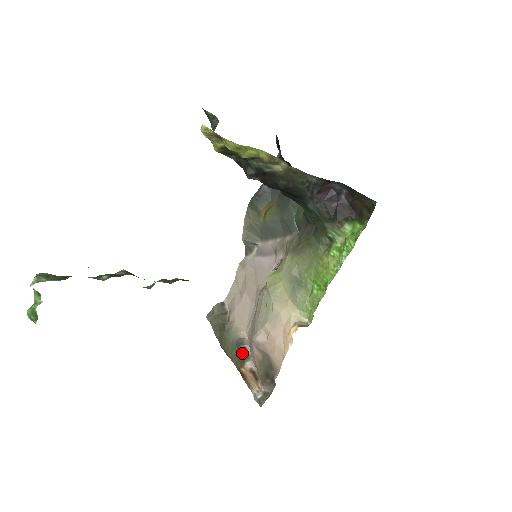
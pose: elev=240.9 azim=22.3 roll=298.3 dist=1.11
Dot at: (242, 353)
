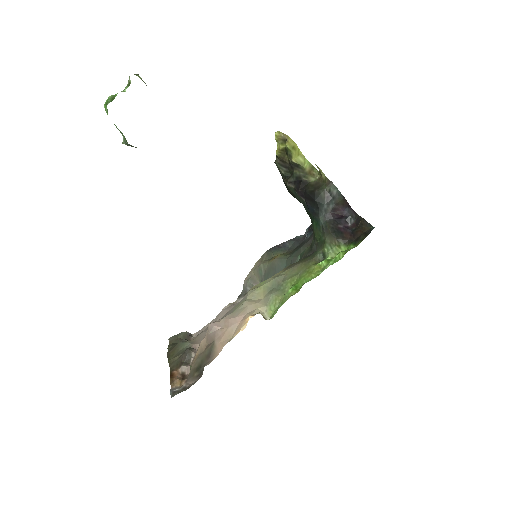
Dot at: (185, 358)
